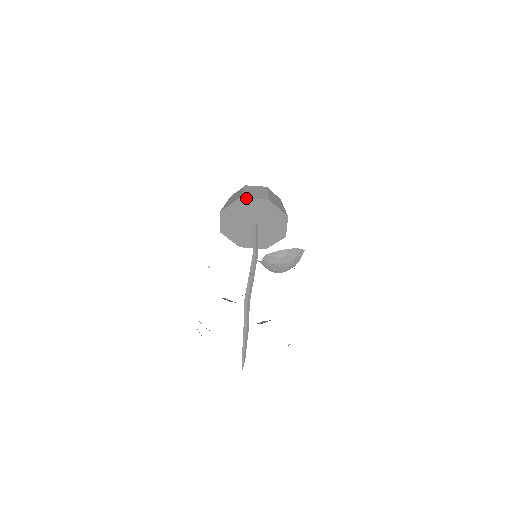
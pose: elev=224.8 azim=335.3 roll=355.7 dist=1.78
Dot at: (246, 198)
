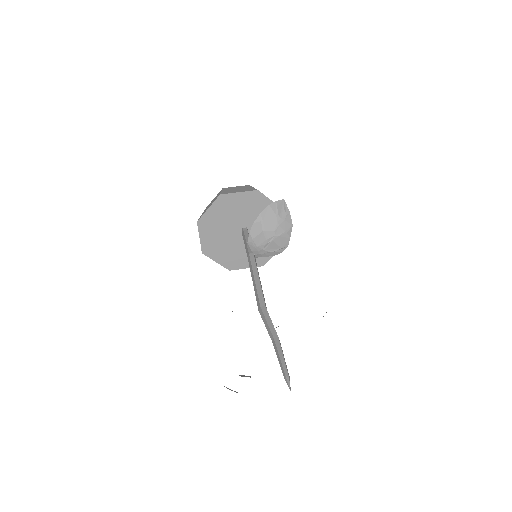
Dot at: (202, 216)
